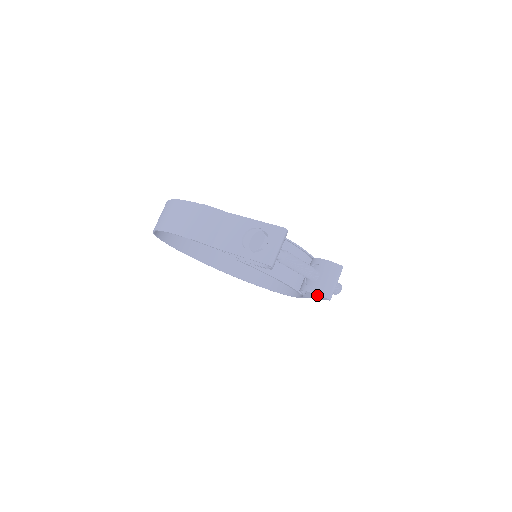
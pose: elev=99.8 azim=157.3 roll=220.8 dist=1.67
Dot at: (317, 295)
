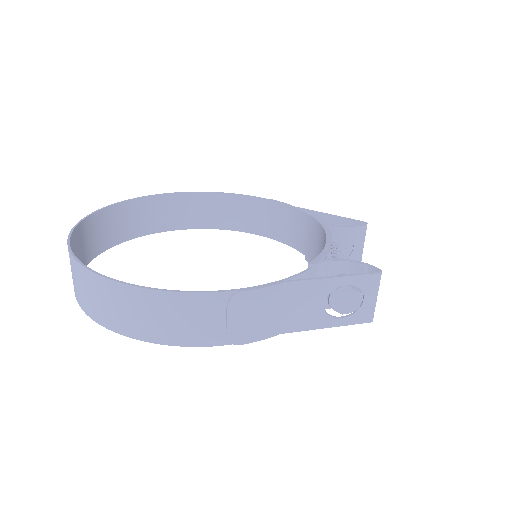
Dot at: occluded
